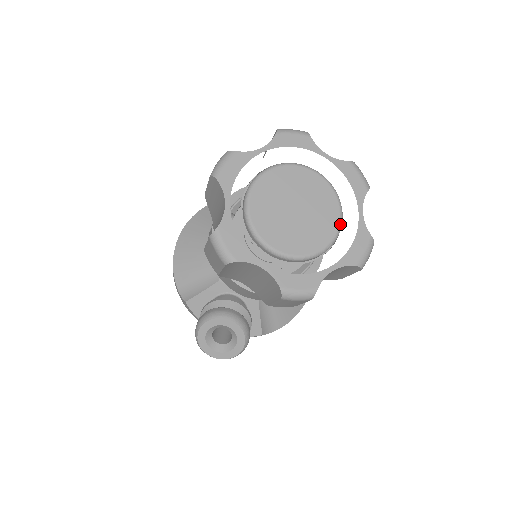
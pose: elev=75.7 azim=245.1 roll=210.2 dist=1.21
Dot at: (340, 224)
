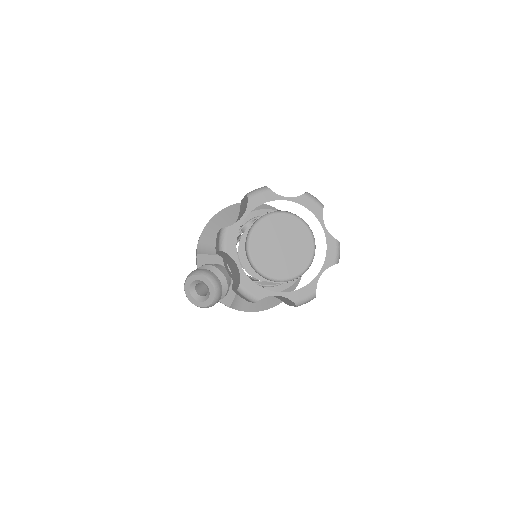
Dot at: (303, 272)
